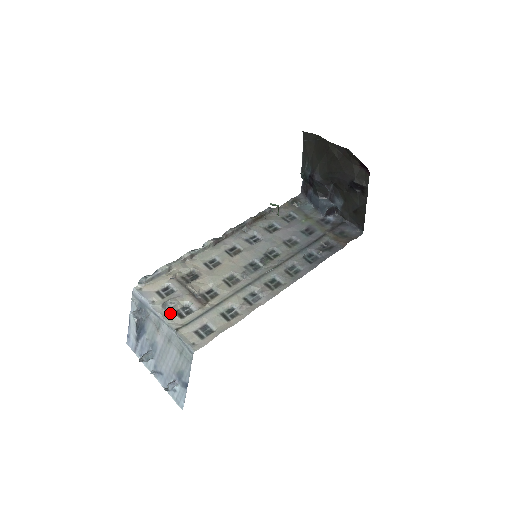
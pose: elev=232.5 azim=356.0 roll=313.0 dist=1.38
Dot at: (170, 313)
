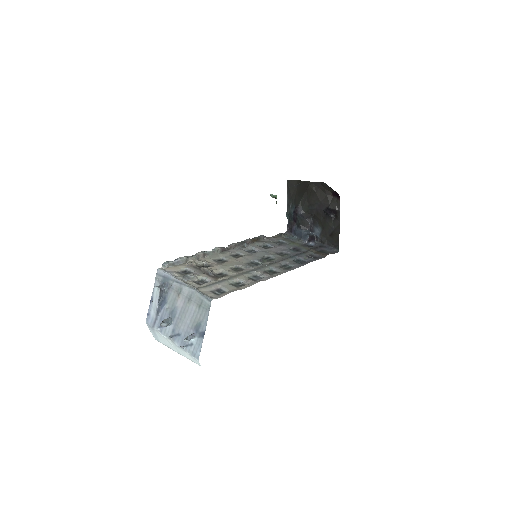
Dot at: (190, 282)
